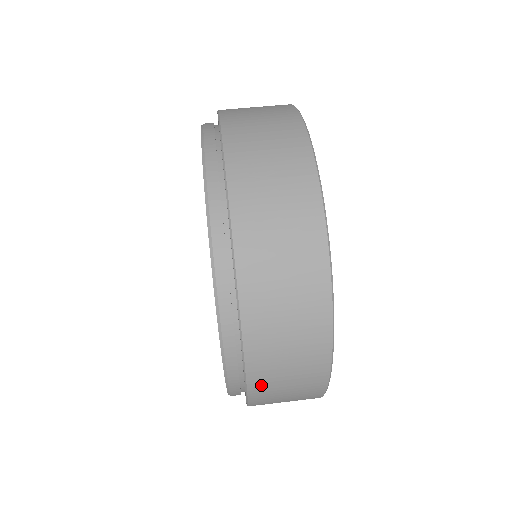
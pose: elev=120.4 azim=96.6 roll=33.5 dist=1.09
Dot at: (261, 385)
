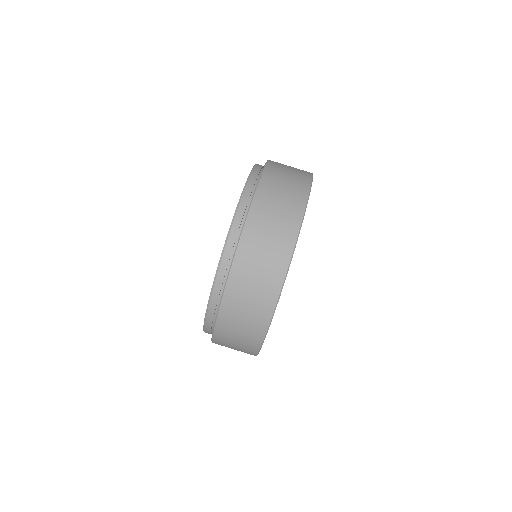
Dot at: occluded
